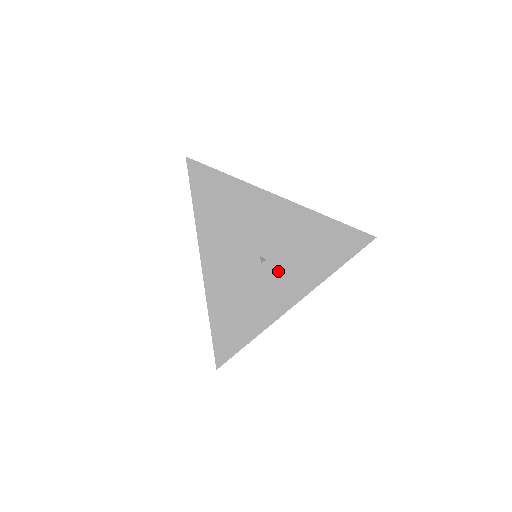
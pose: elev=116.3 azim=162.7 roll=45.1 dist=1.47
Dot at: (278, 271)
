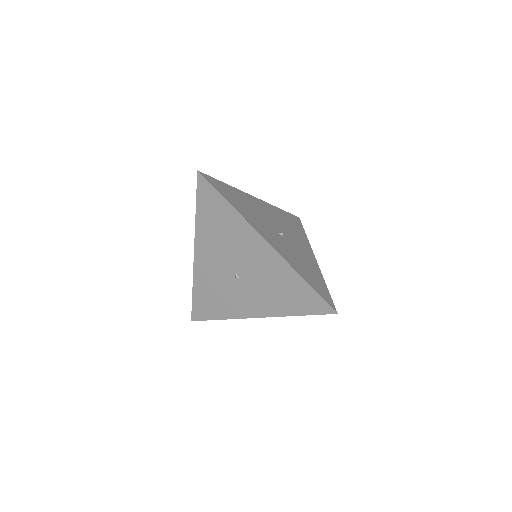
Dot at: (246, 290)
